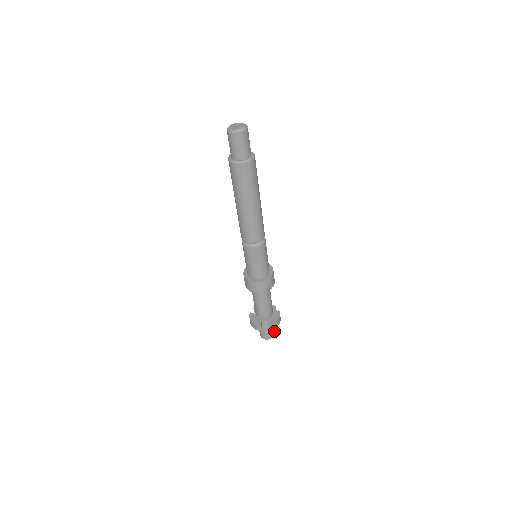
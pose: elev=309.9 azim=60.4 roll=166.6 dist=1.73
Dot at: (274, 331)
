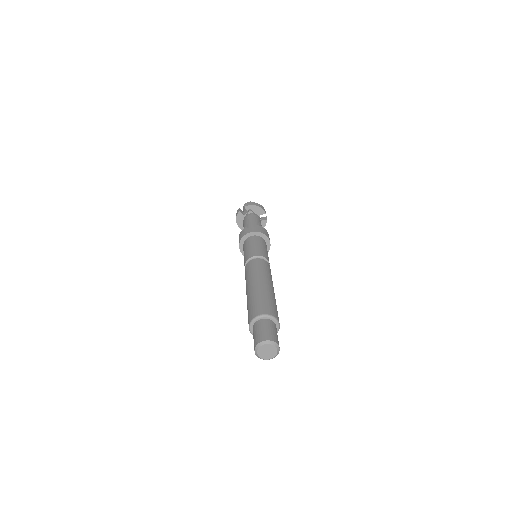
Dot at: occluded
